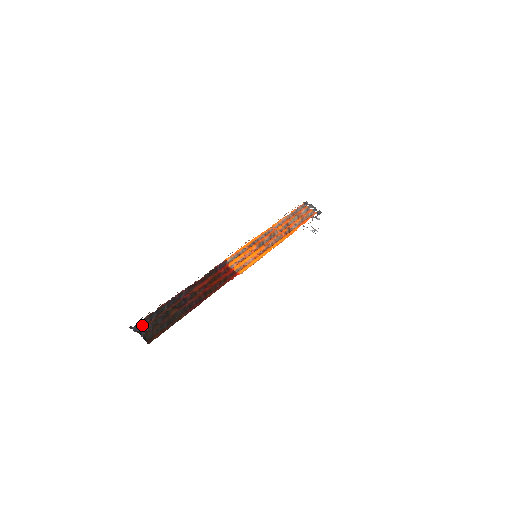
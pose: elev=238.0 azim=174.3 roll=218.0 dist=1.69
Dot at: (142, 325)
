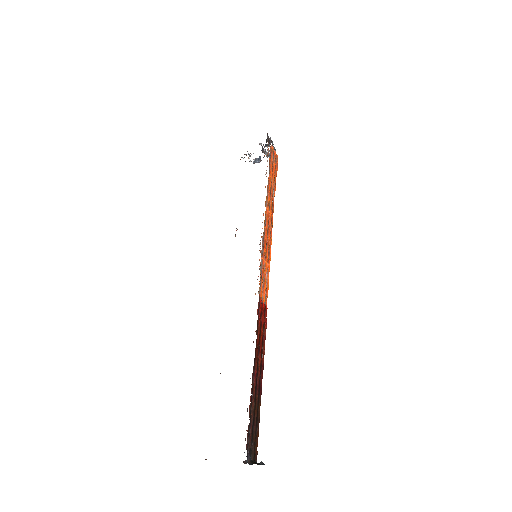
Dot at: (247, 449)
